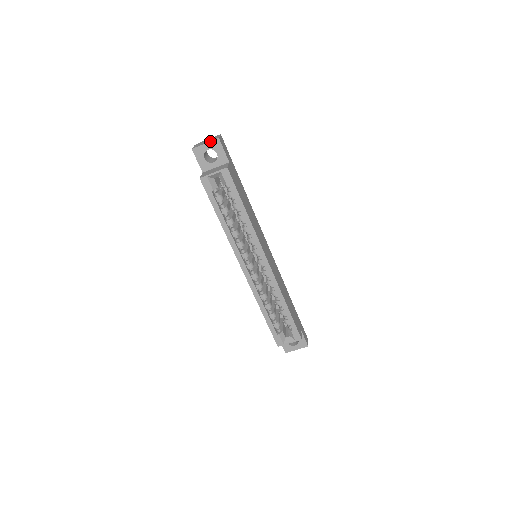
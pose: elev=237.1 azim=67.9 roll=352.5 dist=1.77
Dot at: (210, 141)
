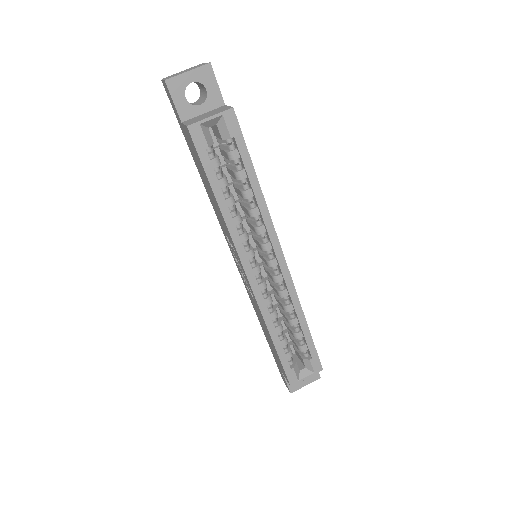
Dot at: (196, 67)
